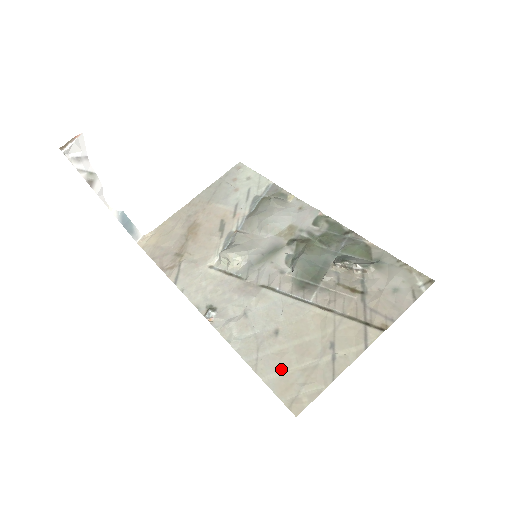
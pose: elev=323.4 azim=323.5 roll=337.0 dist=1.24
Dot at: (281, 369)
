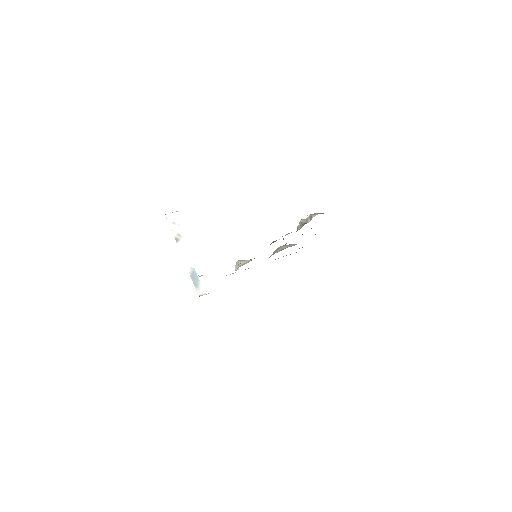
Dot at: occluded
